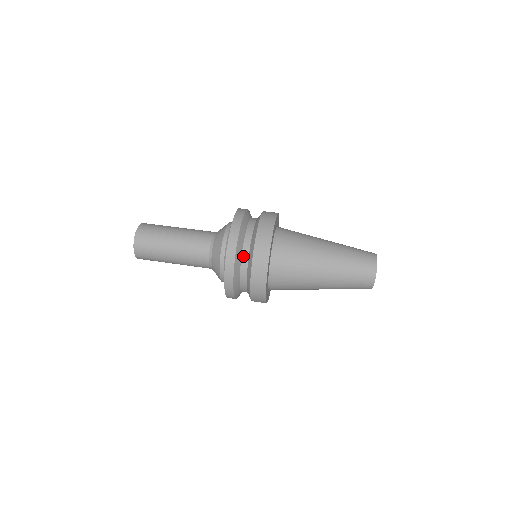
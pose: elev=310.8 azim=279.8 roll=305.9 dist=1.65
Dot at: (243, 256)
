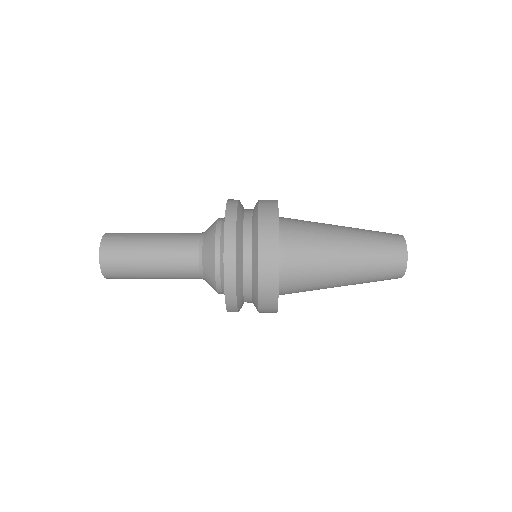
Dot at: (245, 271)
